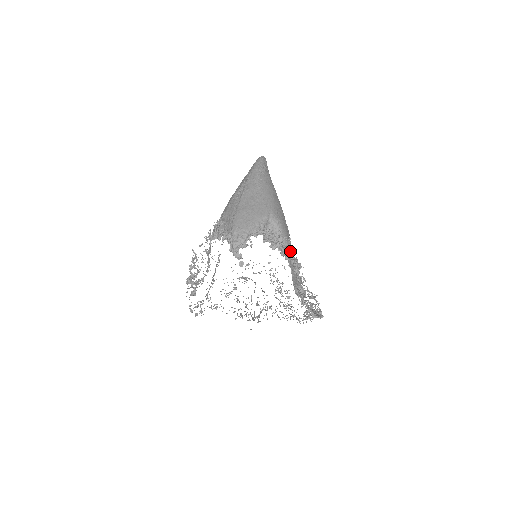
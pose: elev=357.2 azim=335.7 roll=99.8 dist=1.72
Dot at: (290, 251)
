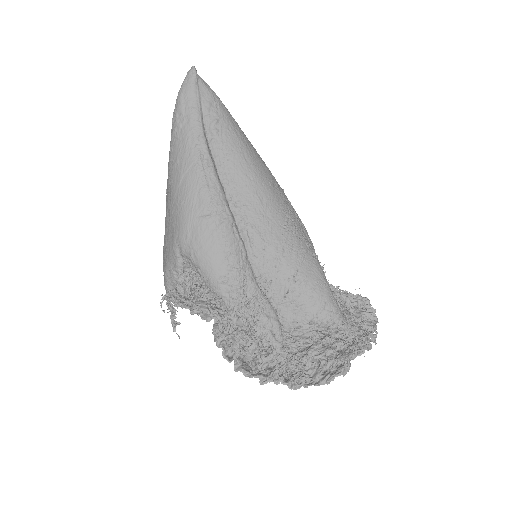
Dot at: (207, 313)
